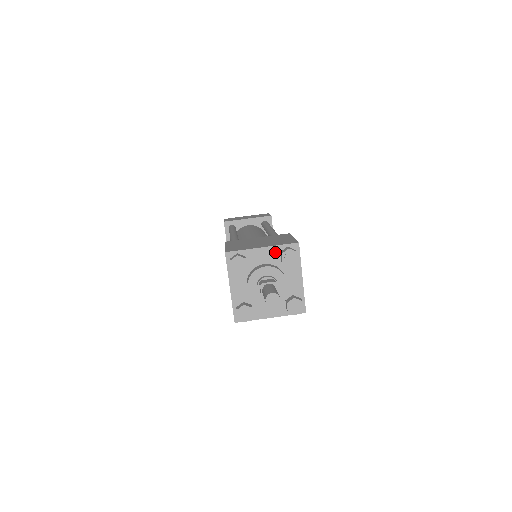
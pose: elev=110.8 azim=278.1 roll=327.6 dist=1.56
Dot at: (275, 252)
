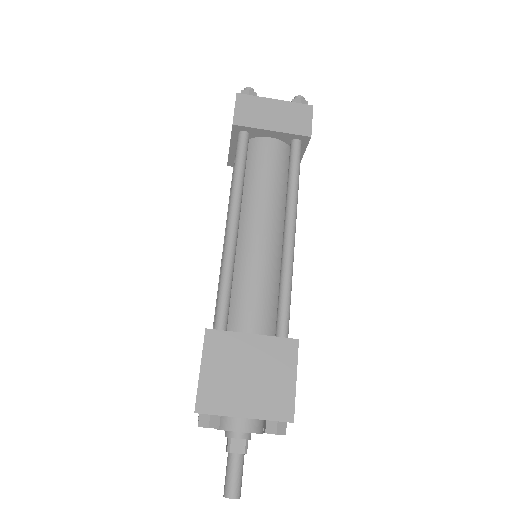
Dot at: (260, 419)
